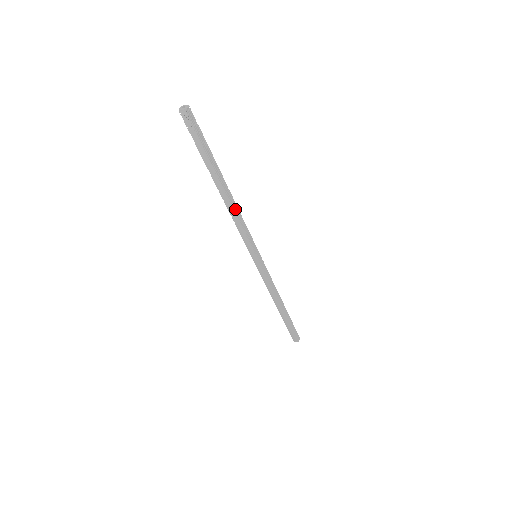
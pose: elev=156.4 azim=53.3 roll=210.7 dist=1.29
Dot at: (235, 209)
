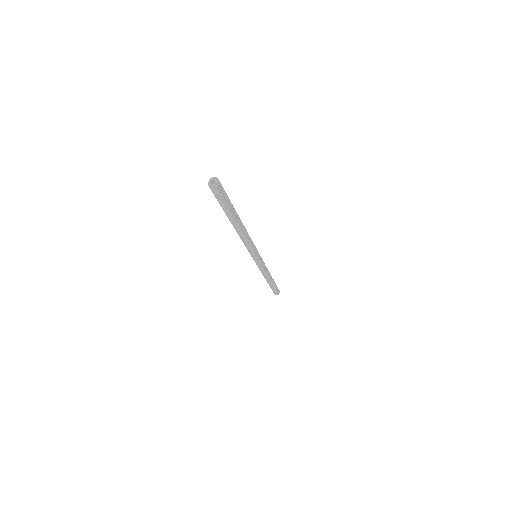
Dot at: (246, 235)
